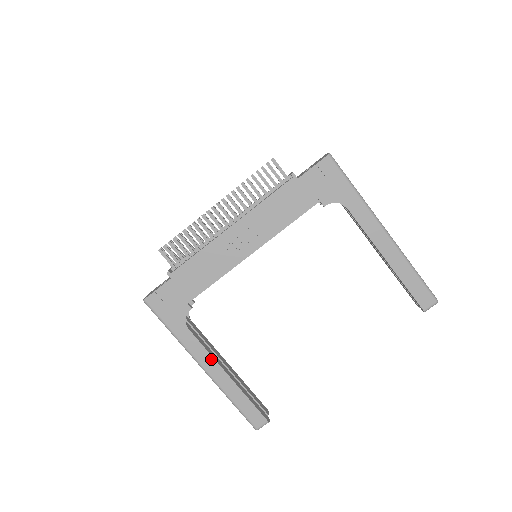
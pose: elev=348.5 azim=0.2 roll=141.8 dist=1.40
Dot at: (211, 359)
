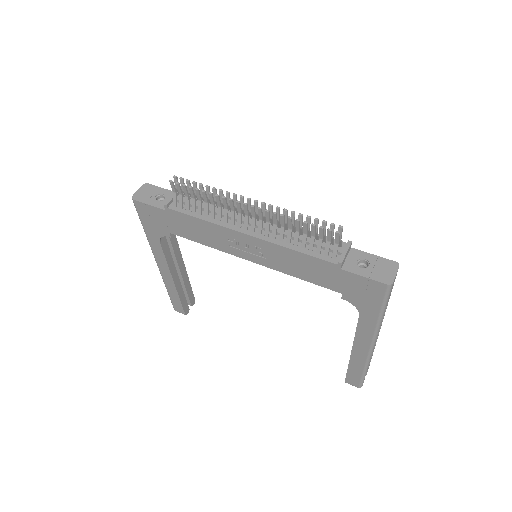
Dot at: (167, 267)
